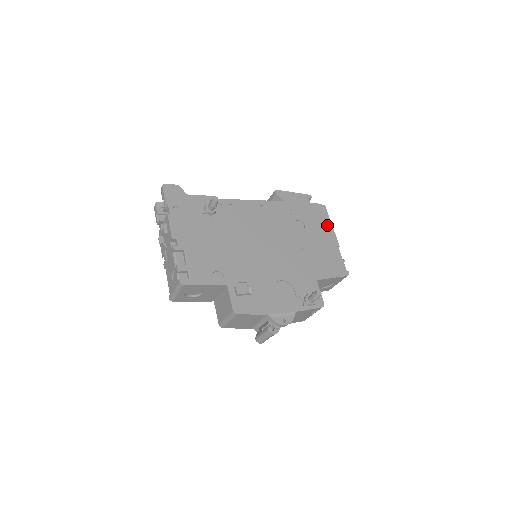
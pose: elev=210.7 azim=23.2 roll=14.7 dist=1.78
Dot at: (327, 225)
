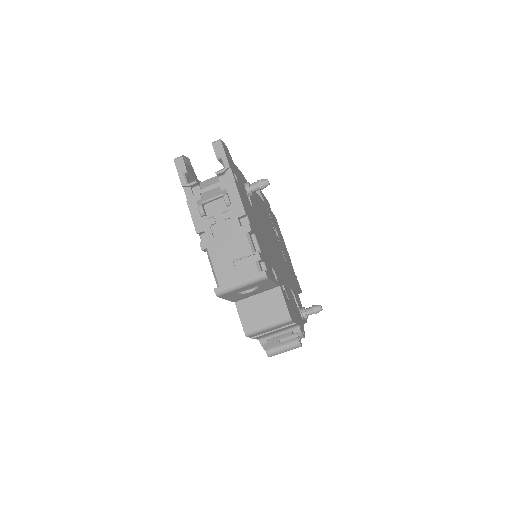
Dot at: (282, 238)
